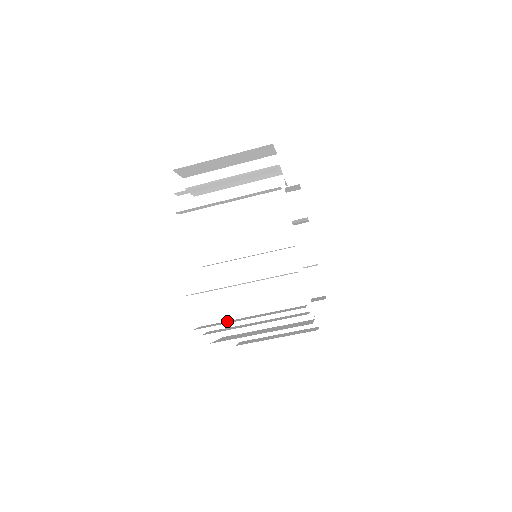
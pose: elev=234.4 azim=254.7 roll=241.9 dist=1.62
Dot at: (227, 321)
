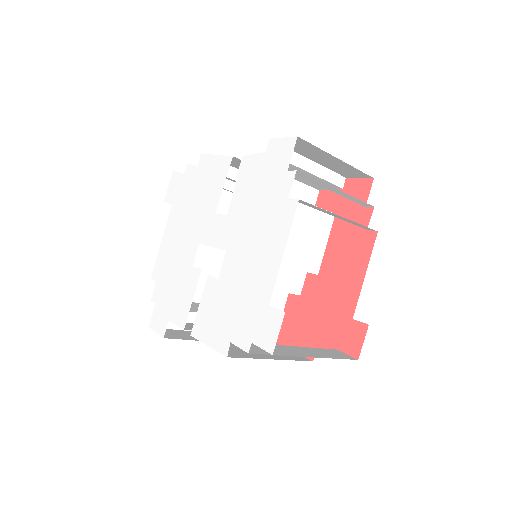
Dot at: (283, 347)
